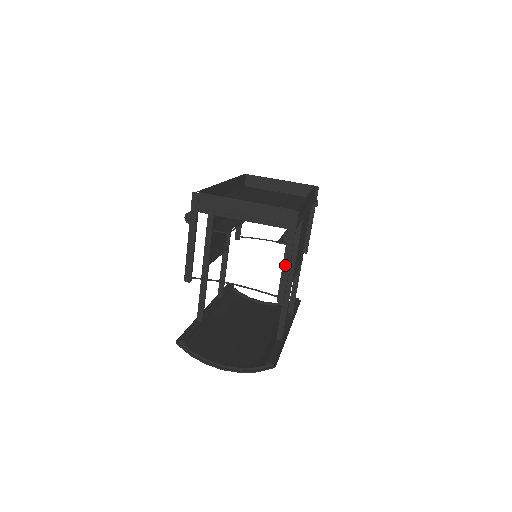
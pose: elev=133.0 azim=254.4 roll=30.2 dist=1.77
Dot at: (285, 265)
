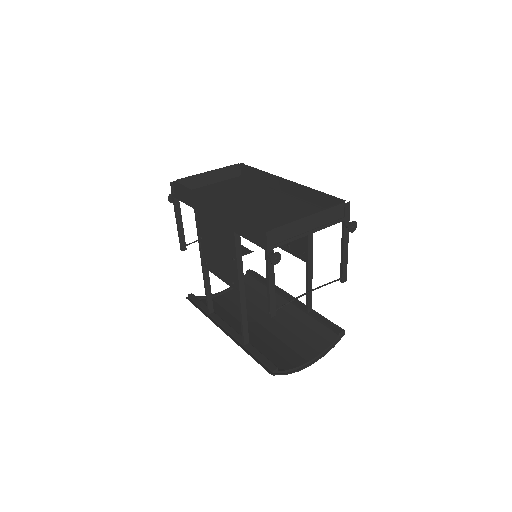
Dot at: (345, 251)
